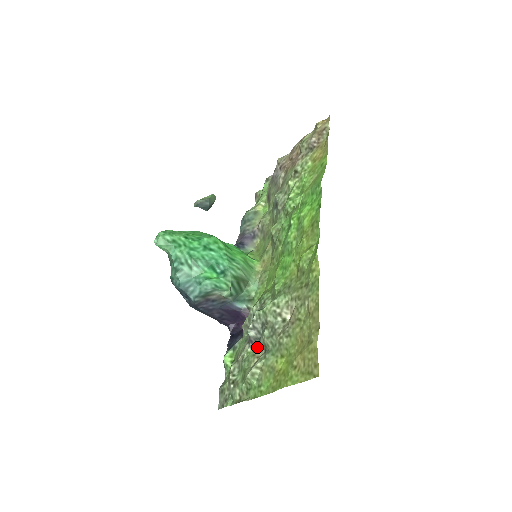
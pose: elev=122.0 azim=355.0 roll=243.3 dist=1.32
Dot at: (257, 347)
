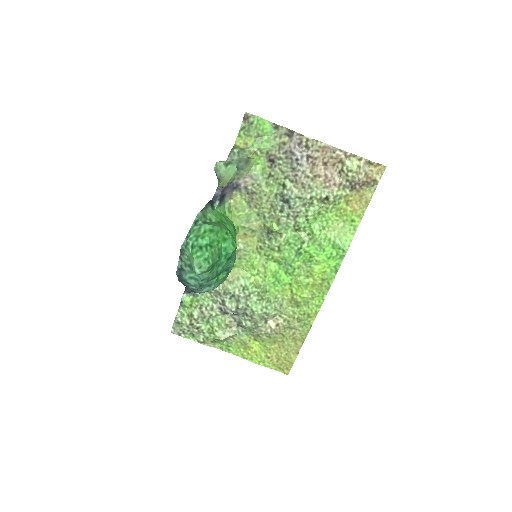
Dot at: (230, 318)
